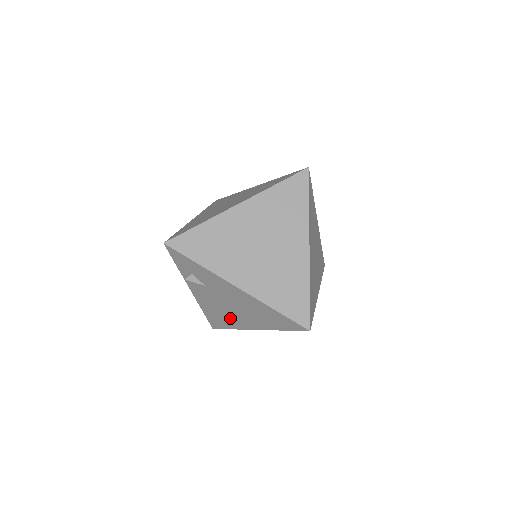
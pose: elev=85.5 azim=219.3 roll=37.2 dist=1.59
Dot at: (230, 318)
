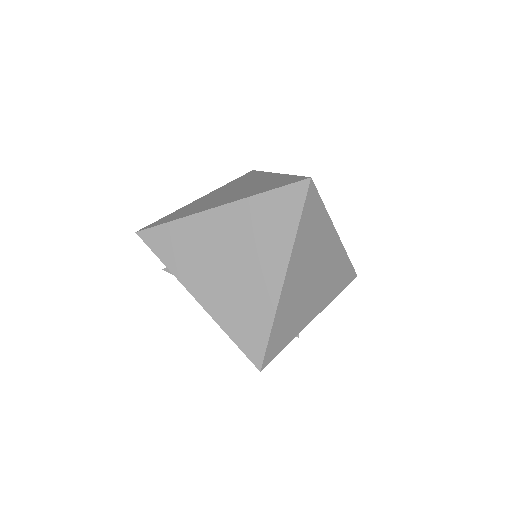
Dot at: occluded
